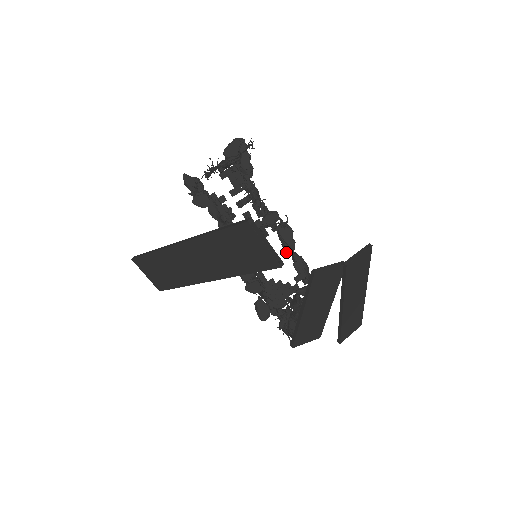
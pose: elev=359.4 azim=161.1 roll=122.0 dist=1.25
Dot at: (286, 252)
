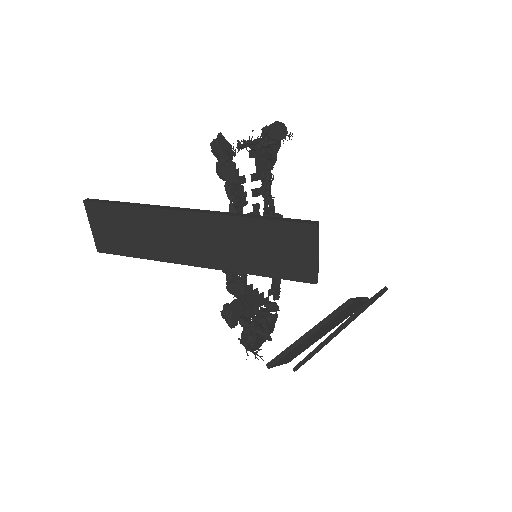
Dot at: occluded
